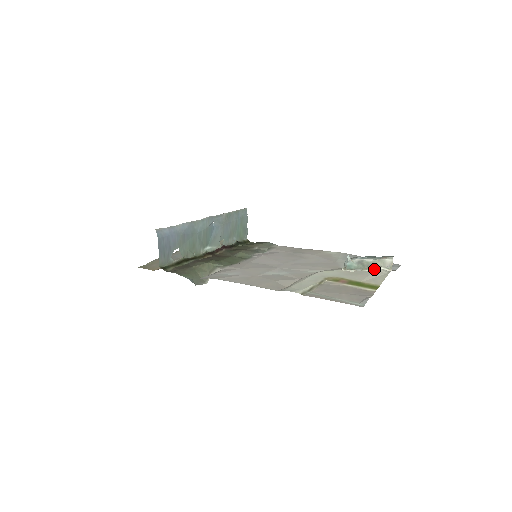
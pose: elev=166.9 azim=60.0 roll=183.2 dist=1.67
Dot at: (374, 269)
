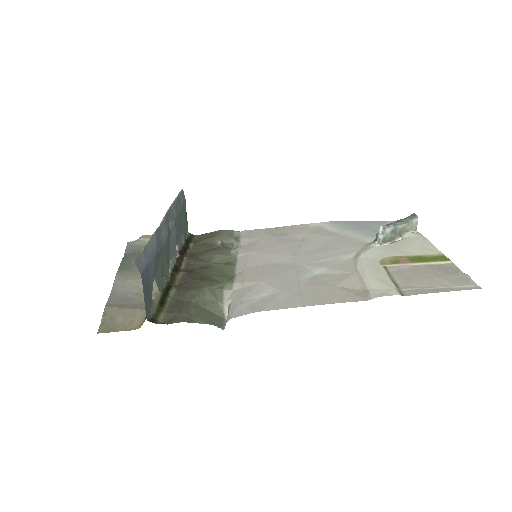
Dot at: (407, 235)
